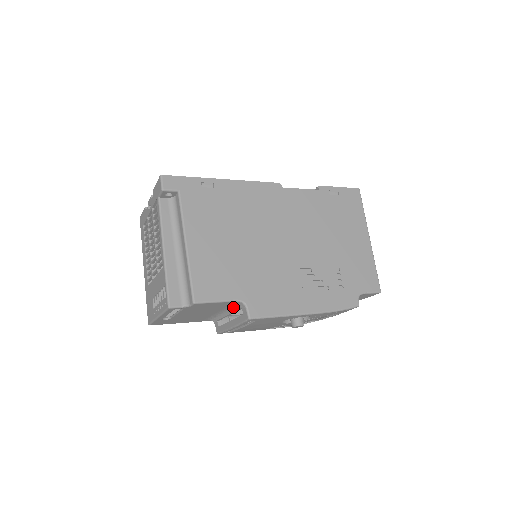
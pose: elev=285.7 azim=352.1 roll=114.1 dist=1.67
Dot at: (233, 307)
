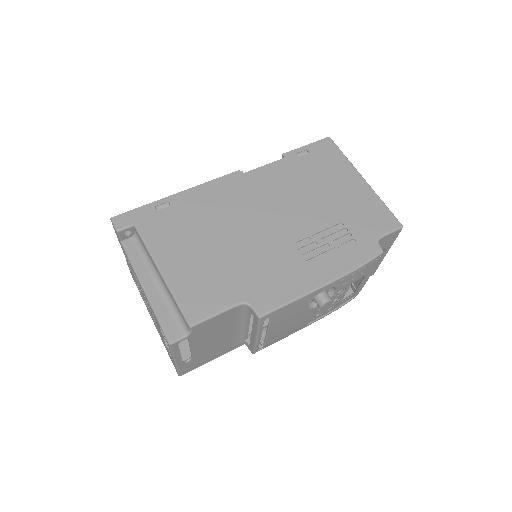
Dot at: (243, 315)
